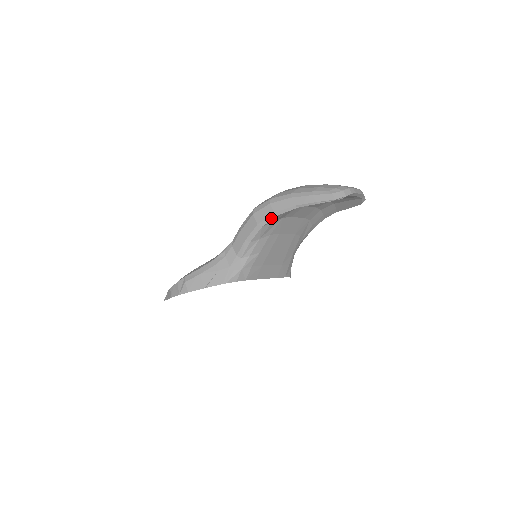
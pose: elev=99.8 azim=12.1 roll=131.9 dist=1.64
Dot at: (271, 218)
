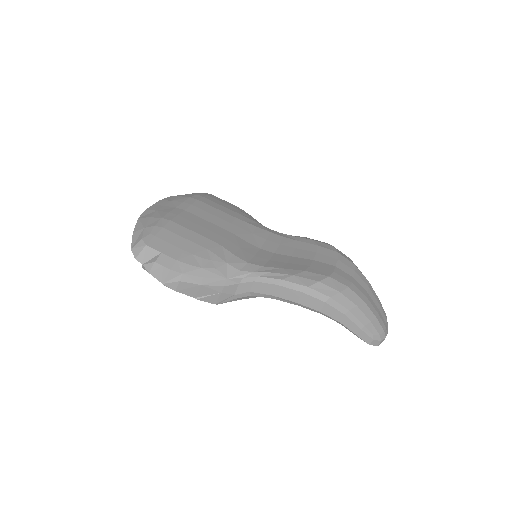
Dot at: (313, 310)
